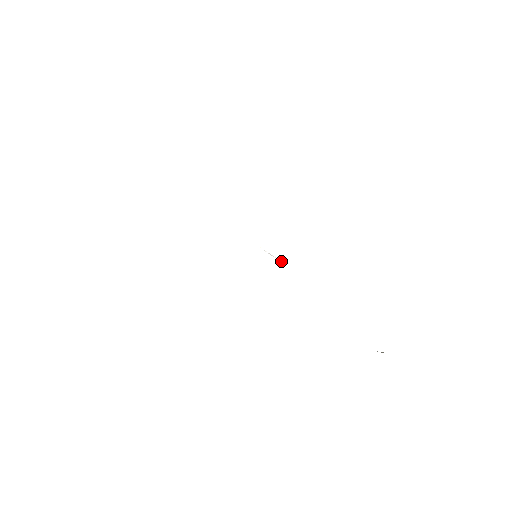
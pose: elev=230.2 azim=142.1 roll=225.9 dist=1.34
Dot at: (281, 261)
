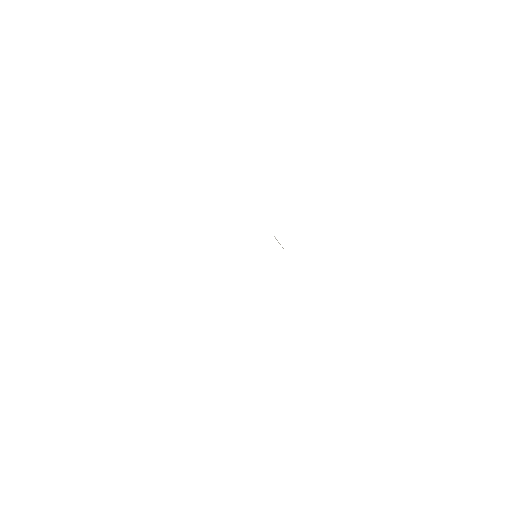
Dot at: (282, 247)
